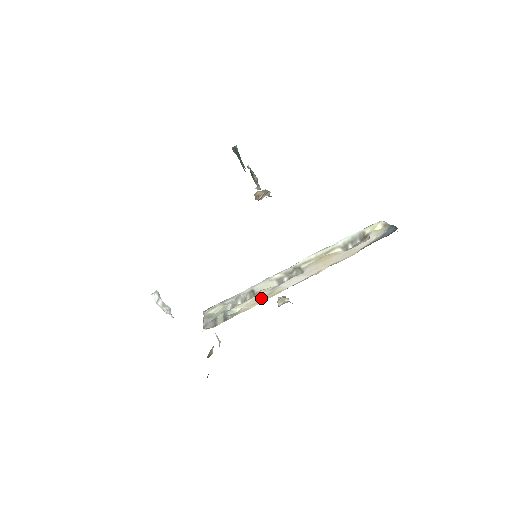
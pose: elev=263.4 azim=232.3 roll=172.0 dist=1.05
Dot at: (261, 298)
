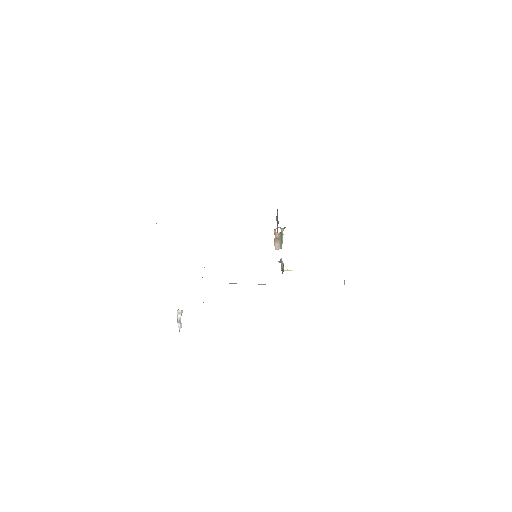
Dot at: occluded
